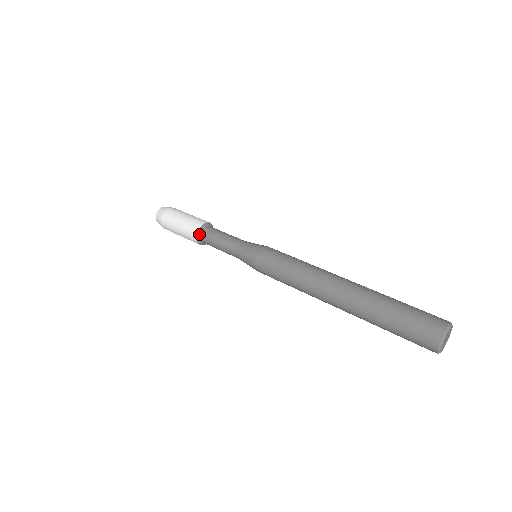
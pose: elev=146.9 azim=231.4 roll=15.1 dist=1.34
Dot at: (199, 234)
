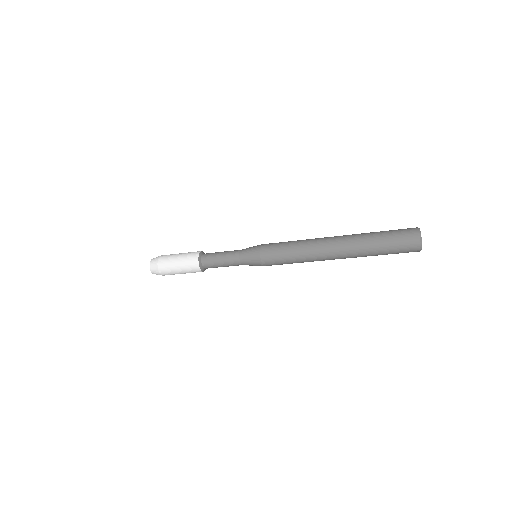
Dot at: (200, 259)
